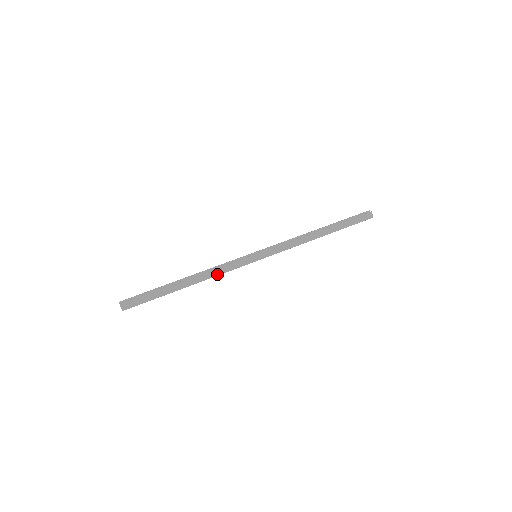
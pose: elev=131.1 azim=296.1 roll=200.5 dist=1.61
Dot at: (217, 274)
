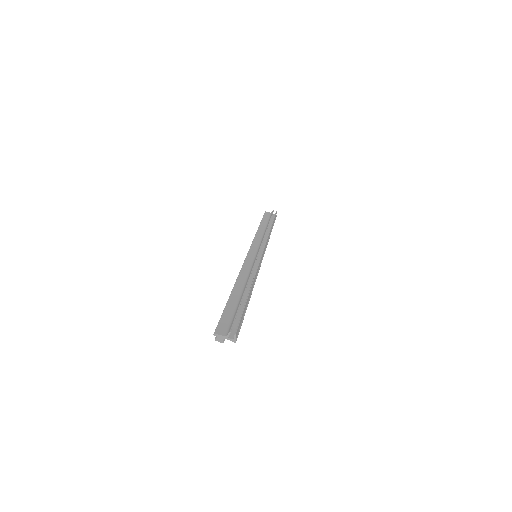
Dot at: occluded
